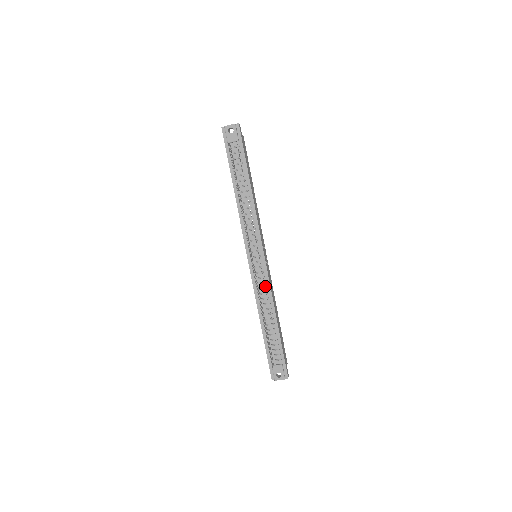
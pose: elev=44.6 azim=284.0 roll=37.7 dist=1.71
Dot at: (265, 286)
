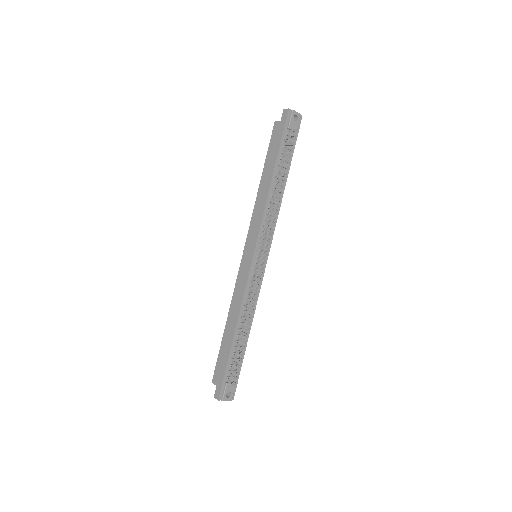
Dot at: (255, 292)
